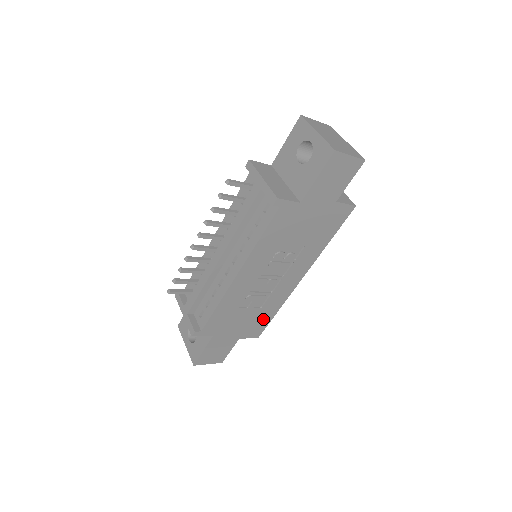
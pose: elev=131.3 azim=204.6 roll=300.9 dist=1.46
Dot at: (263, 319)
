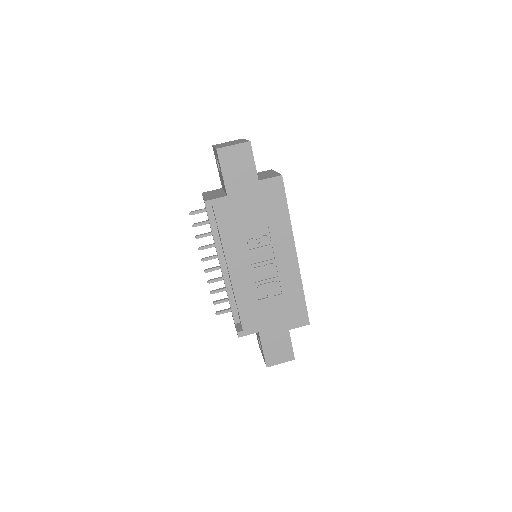
Dot at: (296, 304)
